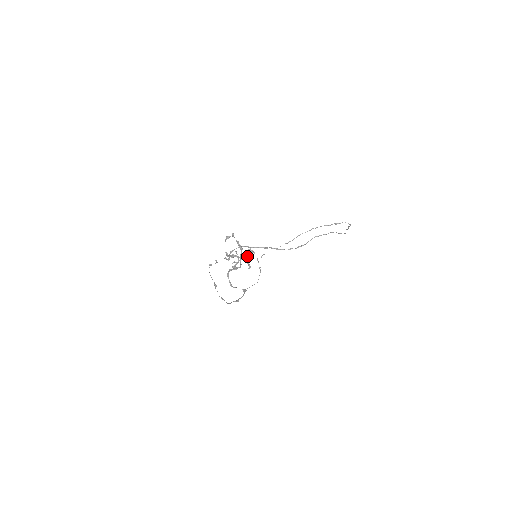
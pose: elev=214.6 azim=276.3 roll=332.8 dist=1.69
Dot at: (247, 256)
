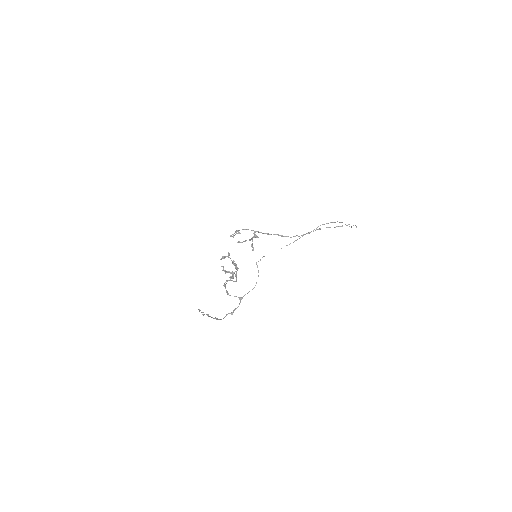
Dot at: (251, 239)
